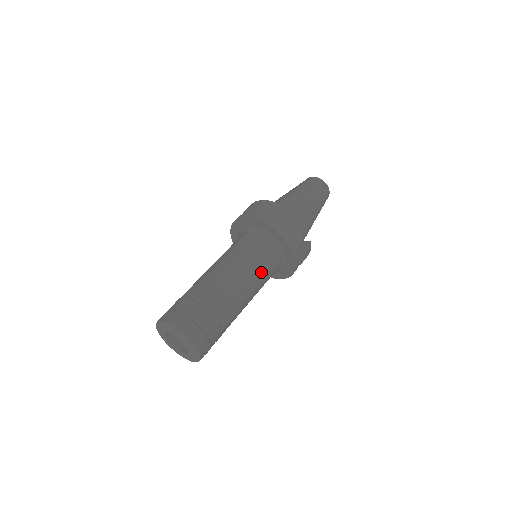
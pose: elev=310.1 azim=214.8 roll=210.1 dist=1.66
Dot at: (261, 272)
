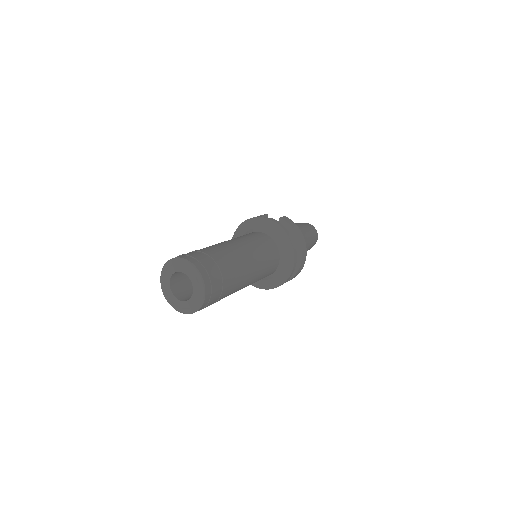
Dot at: (245, 237)
